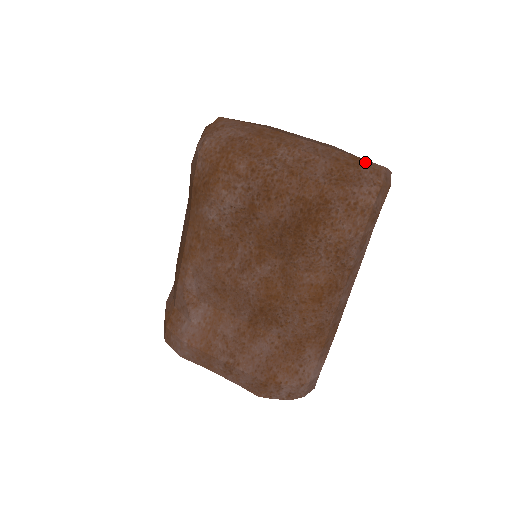
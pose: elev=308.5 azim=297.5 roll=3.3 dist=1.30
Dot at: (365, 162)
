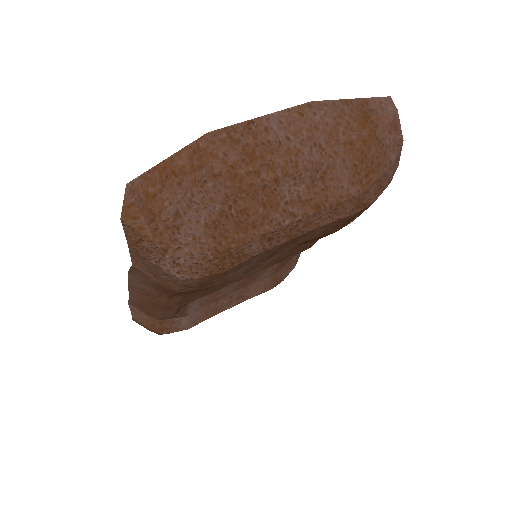
Dot at: (377, 121)
